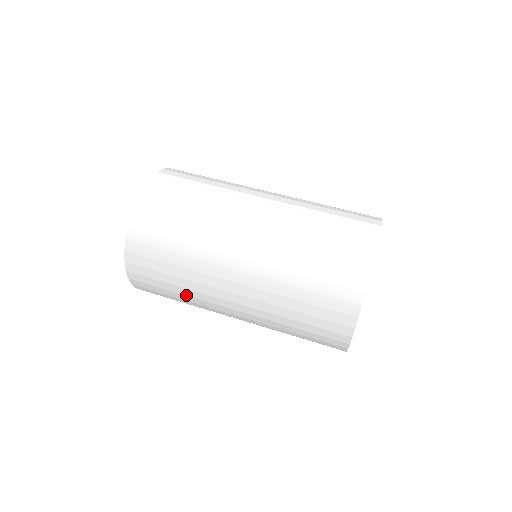
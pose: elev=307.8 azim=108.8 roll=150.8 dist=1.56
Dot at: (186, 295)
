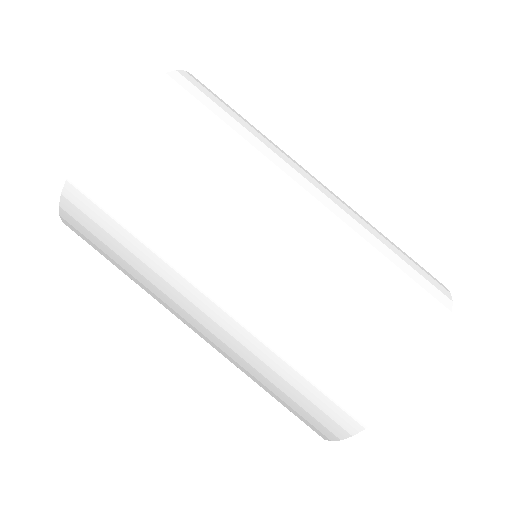
Dot at: occluded
